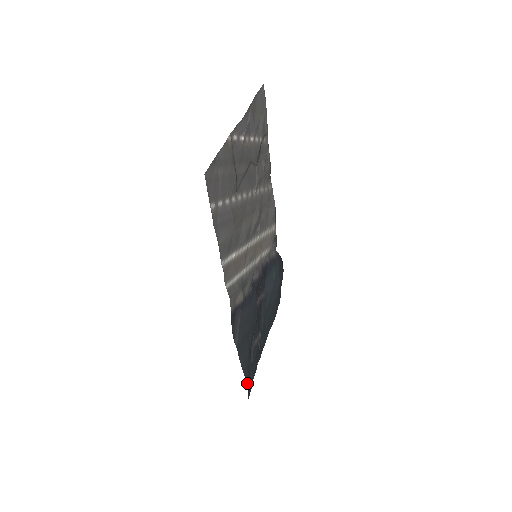
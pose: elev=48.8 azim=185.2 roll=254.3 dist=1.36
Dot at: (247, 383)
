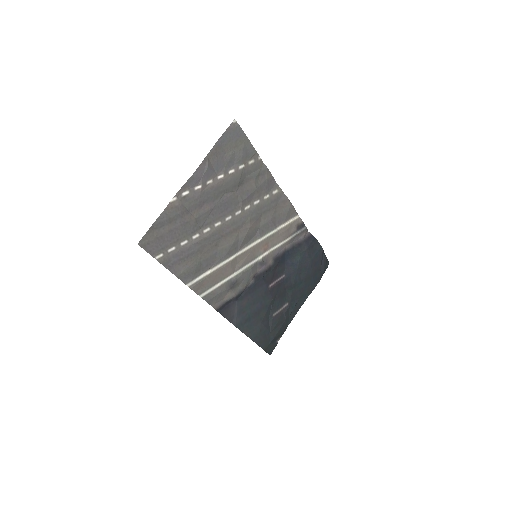
Dot at: (262, 345)
